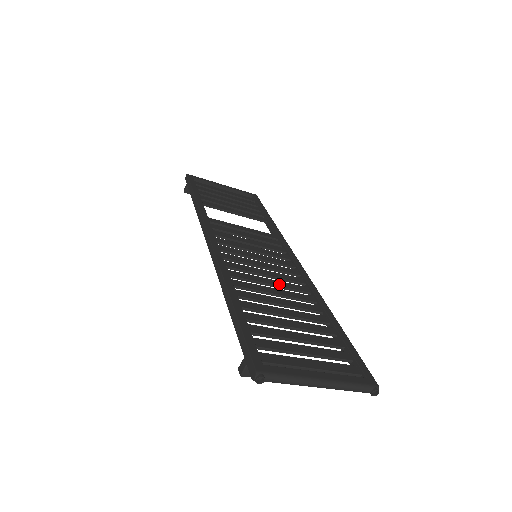
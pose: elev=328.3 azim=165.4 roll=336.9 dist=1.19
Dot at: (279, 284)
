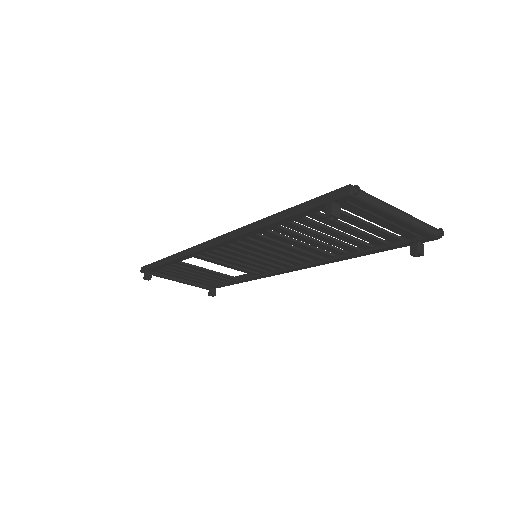
Dot at: (295, 248)
